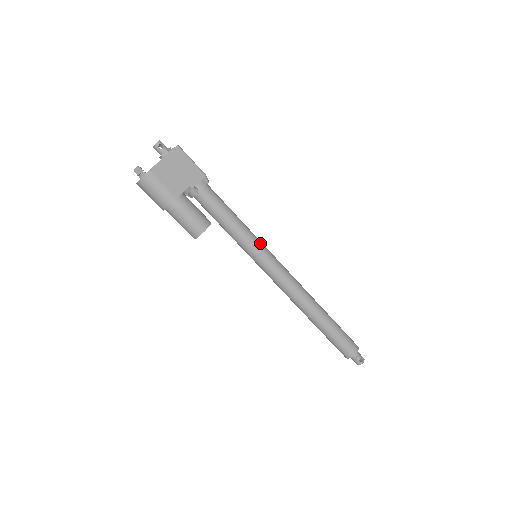
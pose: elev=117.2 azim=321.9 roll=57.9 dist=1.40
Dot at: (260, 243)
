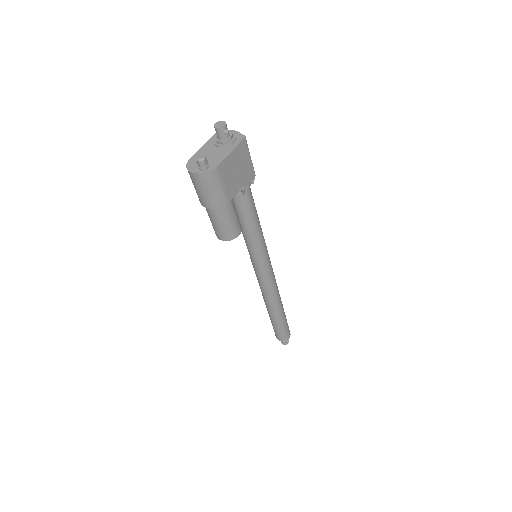
Dot at: (266, 246)
